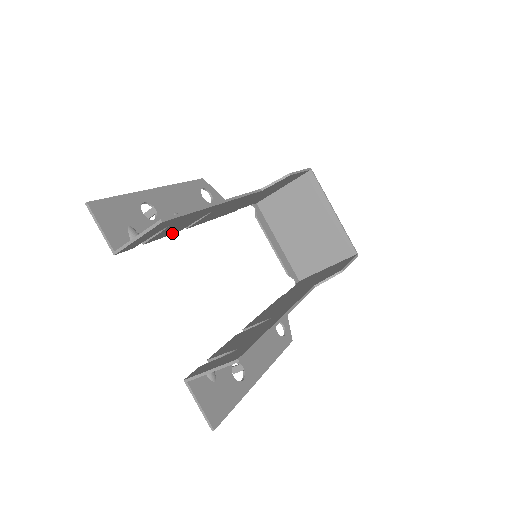
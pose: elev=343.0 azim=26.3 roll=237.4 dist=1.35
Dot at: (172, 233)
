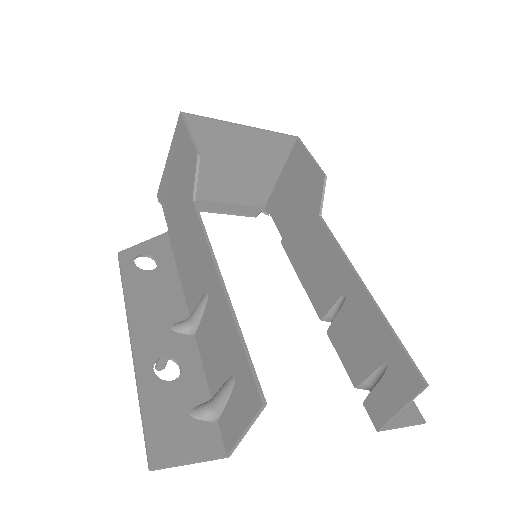
Dot at: (202, 350)
